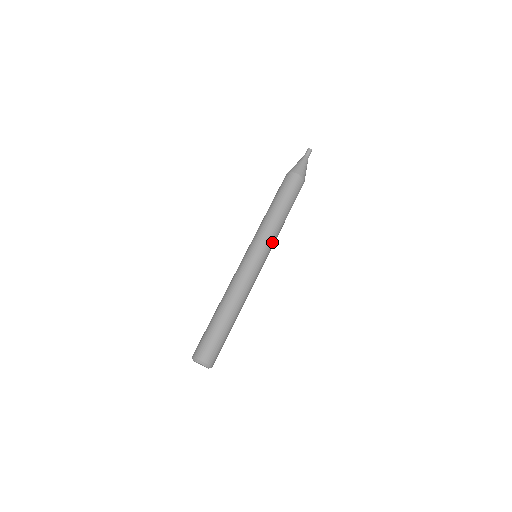
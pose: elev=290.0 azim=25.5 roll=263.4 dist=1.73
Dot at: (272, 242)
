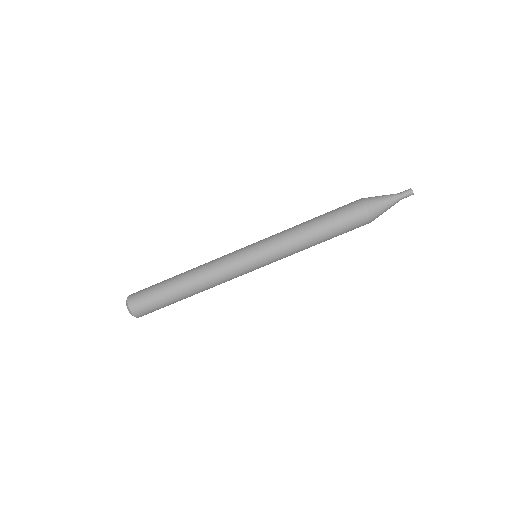
Dot at: occluded
